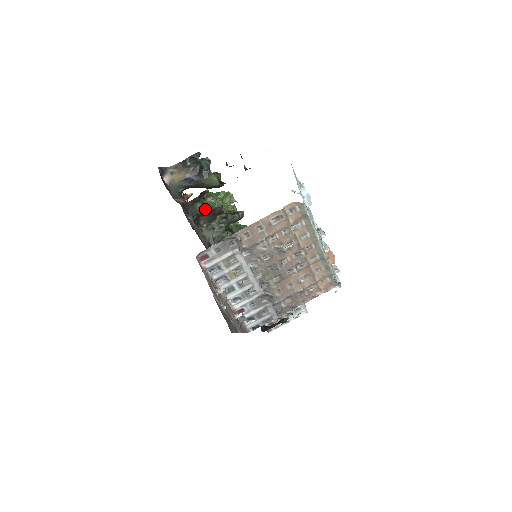
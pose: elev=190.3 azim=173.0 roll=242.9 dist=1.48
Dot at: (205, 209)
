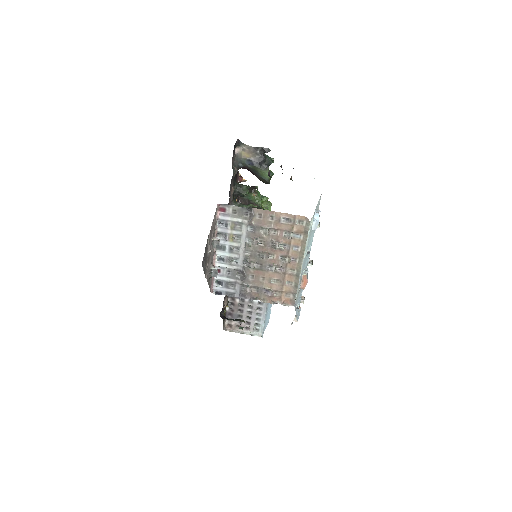
Dot at: (247, 193)
